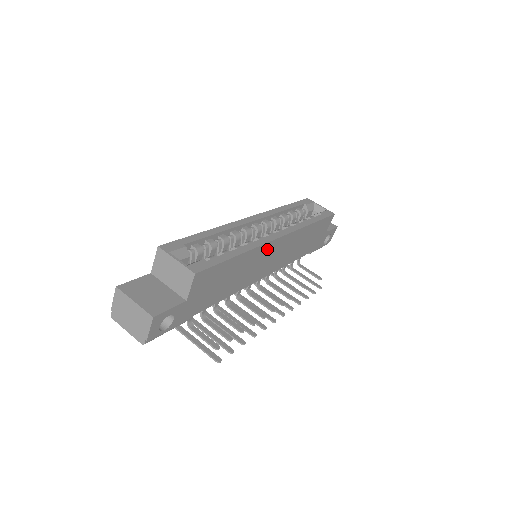
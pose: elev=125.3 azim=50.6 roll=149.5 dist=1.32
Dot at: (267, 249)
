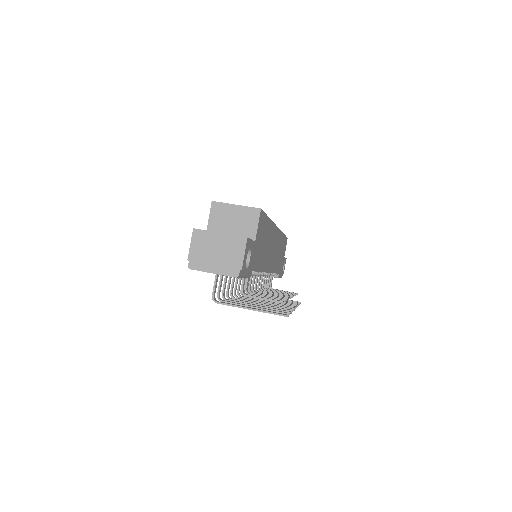
Dot at: (274, 234)
